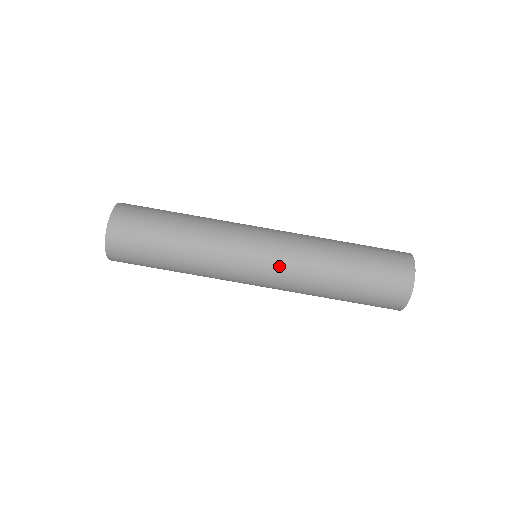
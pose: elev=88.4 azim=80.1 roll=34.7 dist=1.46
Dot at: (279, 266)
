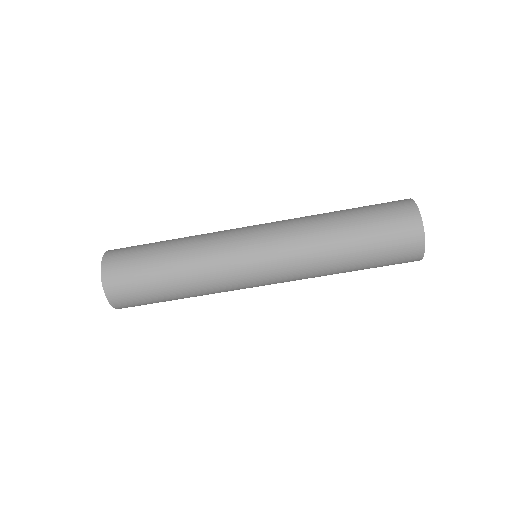
Dot at: (280, 261)
